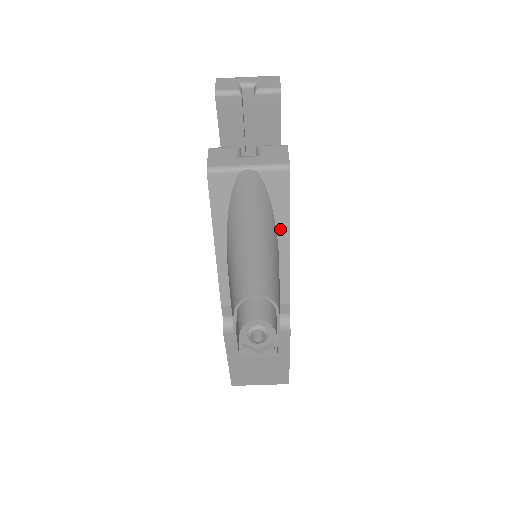
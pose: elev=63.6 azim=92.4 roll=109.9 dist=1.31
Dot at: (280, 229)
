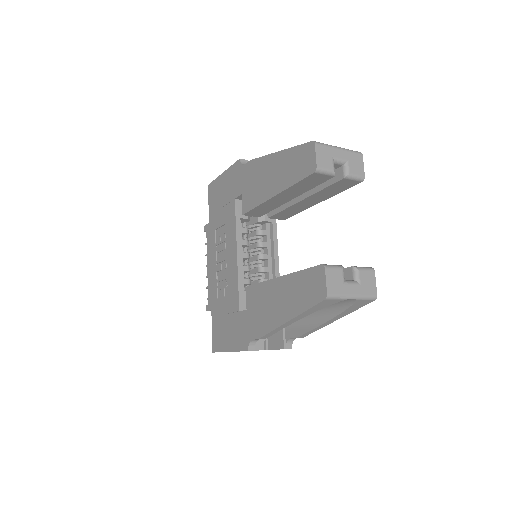
Dot at: (337, 317)
